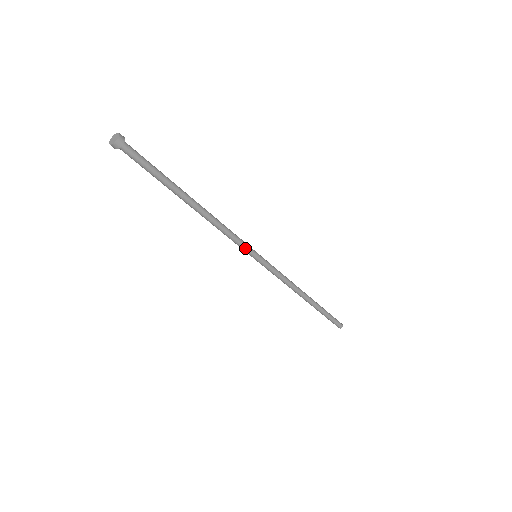
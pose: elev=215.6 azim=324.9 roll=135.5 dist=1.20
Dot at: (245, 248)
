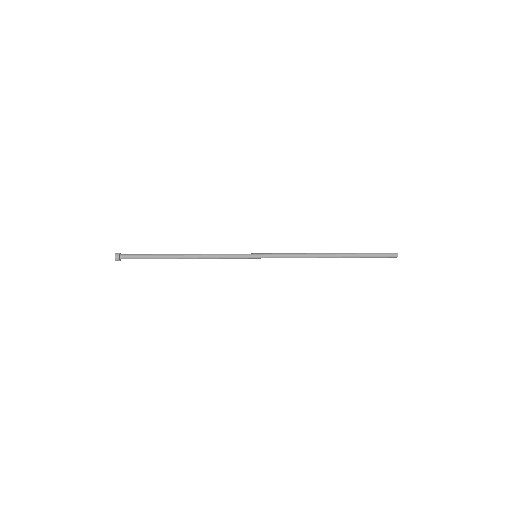
Dot at: (241, 257)
